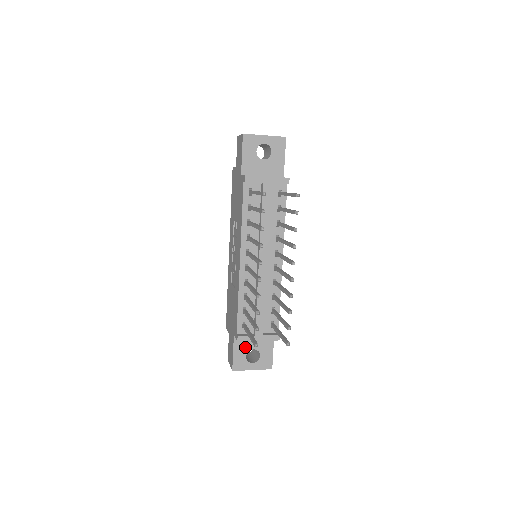
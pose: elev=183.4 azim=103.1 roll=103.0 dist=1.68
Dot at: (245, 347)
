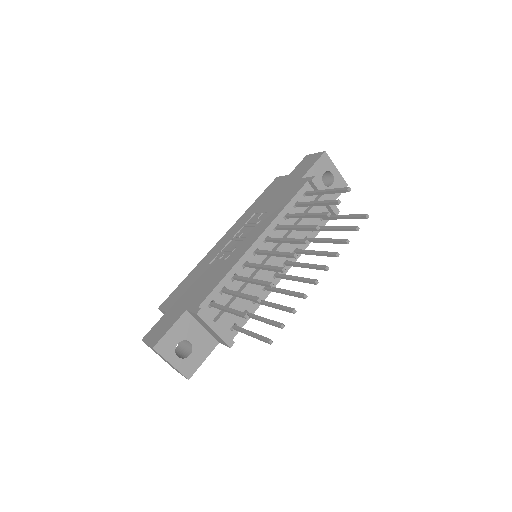
Dot at: (185, 332)
